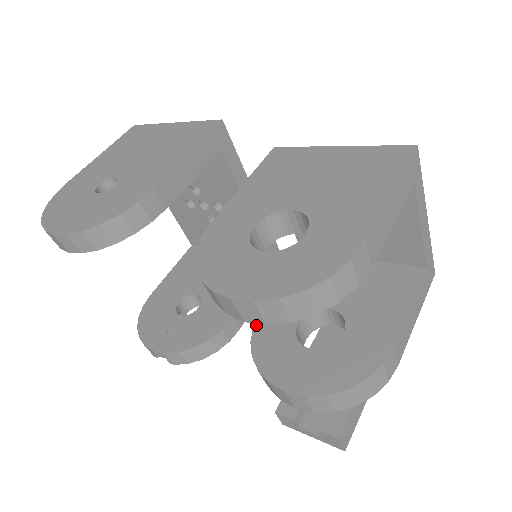
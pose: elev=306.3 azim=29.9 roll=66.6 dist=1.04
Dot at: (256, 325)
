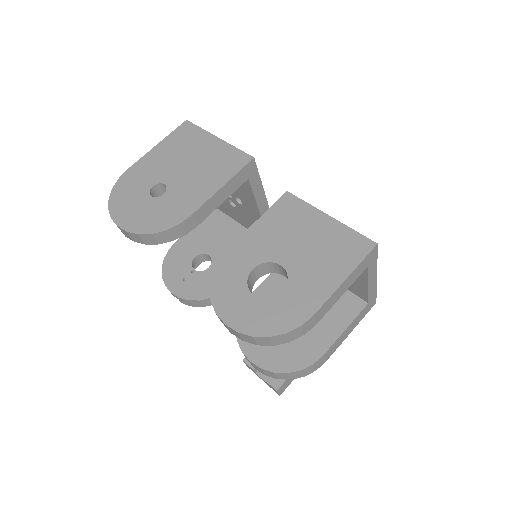
Dot at: occluded
